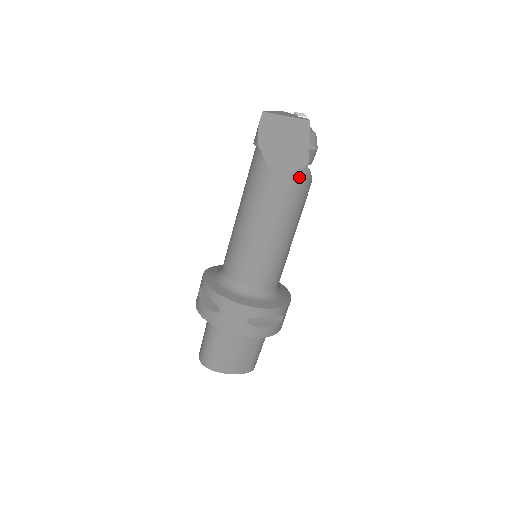
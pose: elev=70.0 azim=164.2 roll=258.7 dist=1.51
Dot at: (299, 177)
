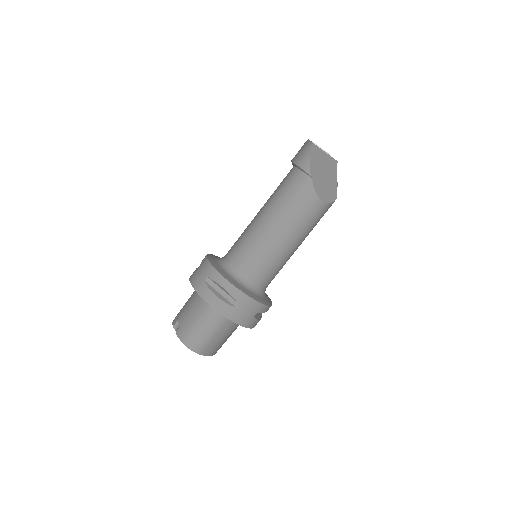
Dot at: (328, 208)
